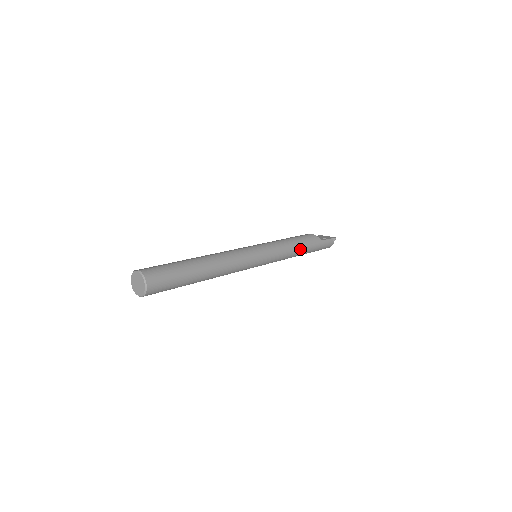
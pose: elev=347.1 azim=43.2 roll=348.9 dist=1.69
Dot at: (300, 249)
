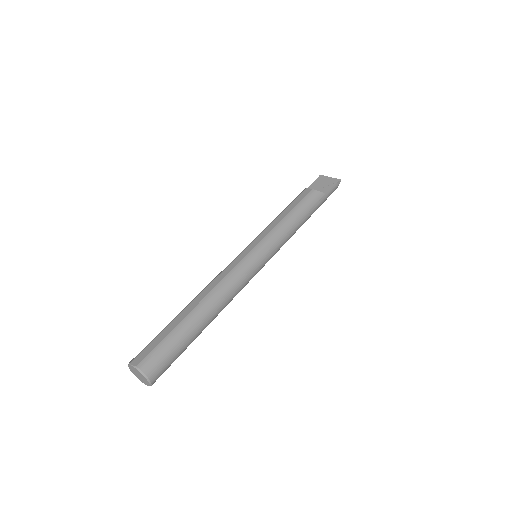
Dot at: (303, 221)
